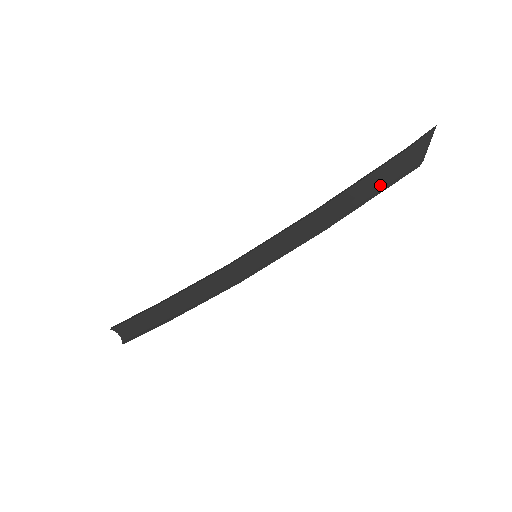
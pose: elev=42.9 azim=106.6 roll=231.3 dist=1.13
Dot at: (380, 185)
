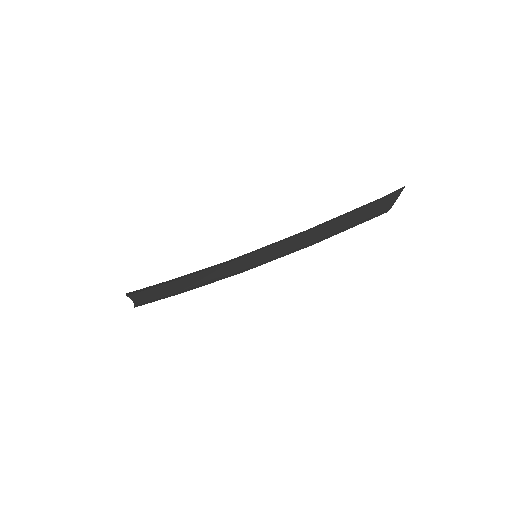
Dot at: (358, 220)
